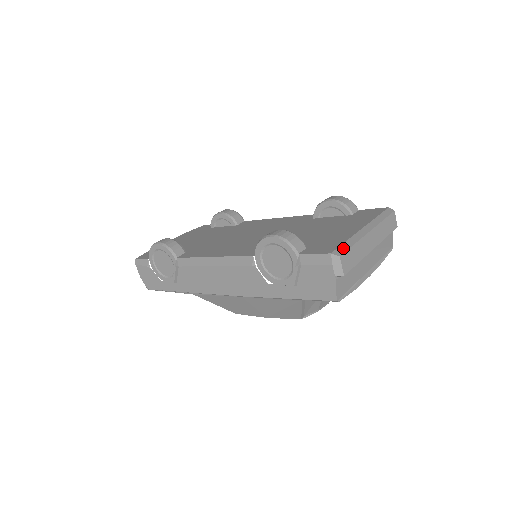
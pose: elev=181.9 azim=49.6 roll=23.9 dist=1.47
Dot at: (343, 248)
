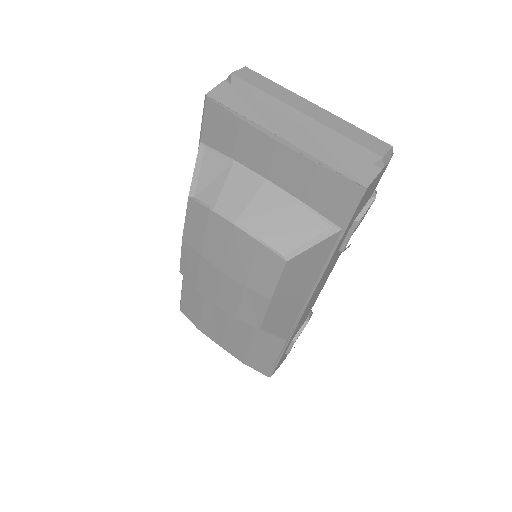
Dot at: occluded
